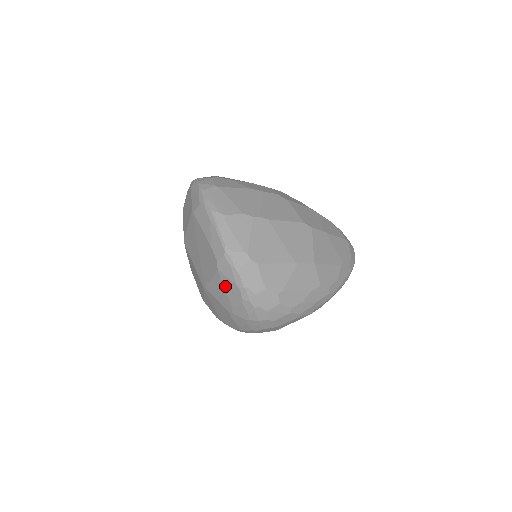
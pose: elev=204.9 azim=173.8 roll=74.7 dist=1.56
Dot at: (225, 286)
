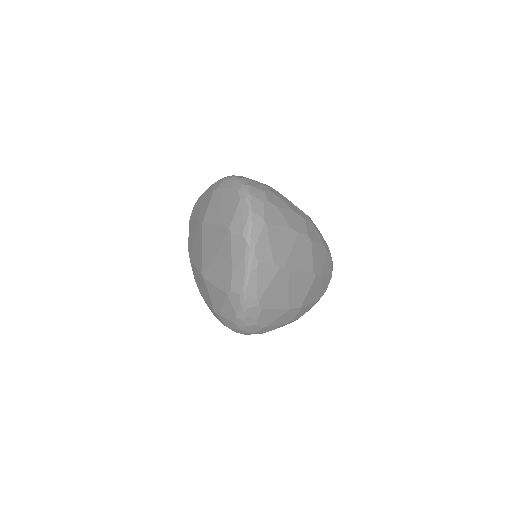
Dot at: (225, 304)
